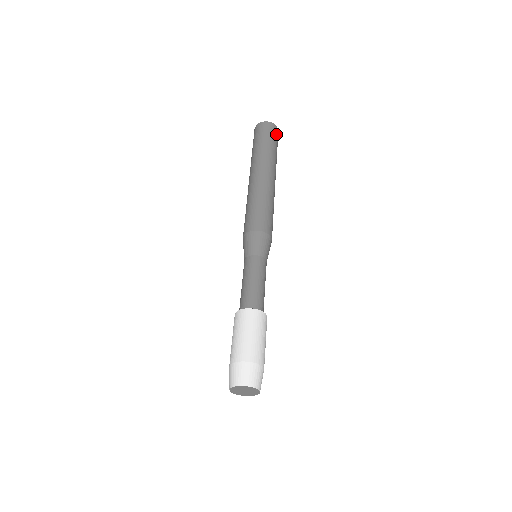
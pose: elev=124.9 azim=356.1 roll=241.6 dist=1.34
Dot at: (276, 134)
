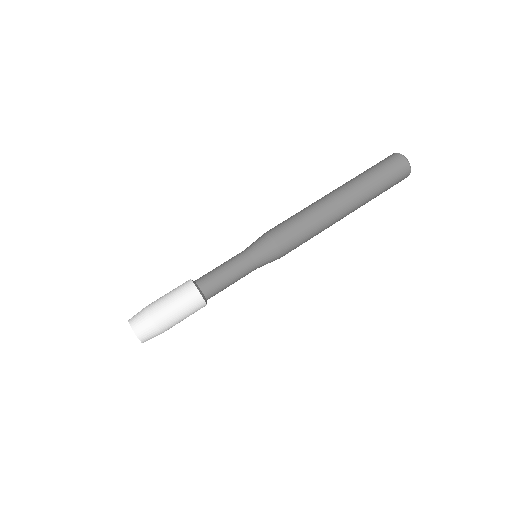
Dot at: (400, 173)
